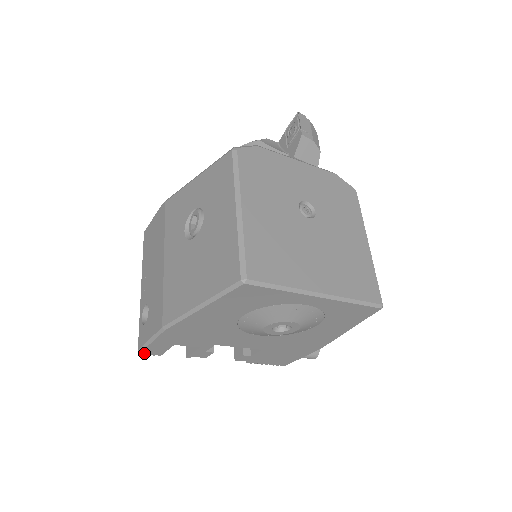
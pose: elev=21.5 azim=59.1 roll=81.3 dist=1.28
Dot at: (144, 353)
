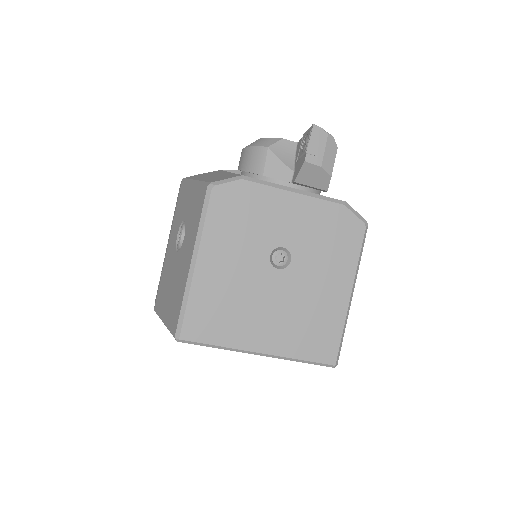
Dot at: occluded
